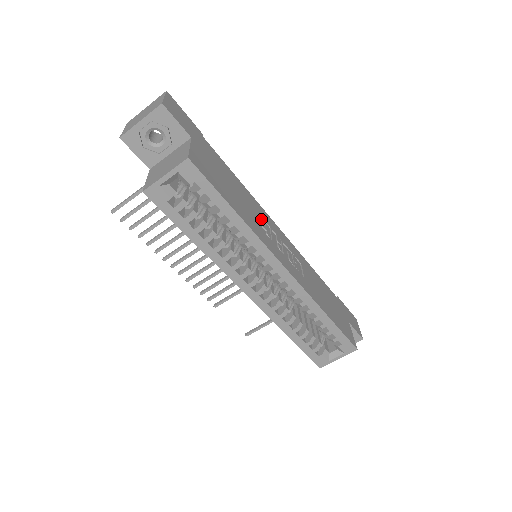
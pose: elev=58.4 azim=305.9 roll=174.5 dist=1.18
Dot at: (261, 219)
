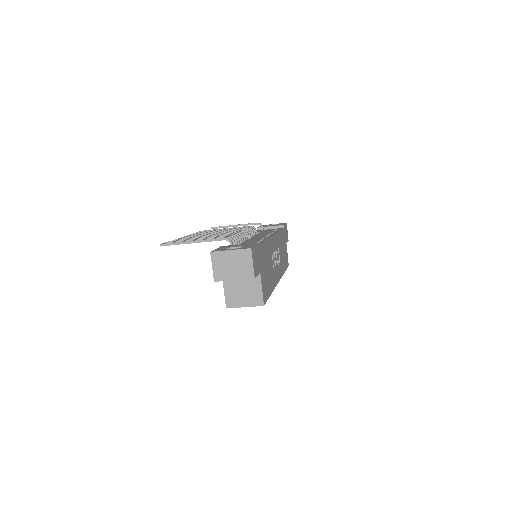
Dot at: (271, 255)
